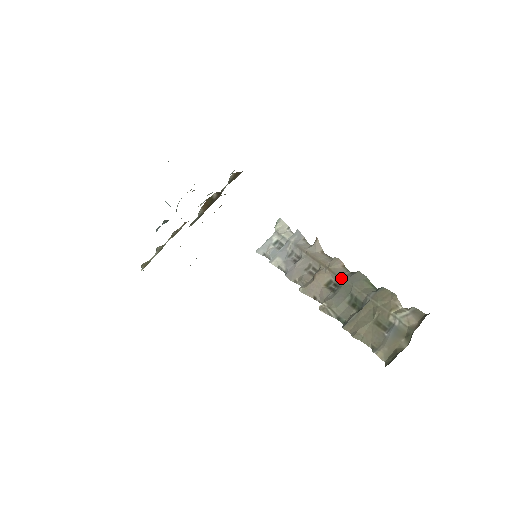
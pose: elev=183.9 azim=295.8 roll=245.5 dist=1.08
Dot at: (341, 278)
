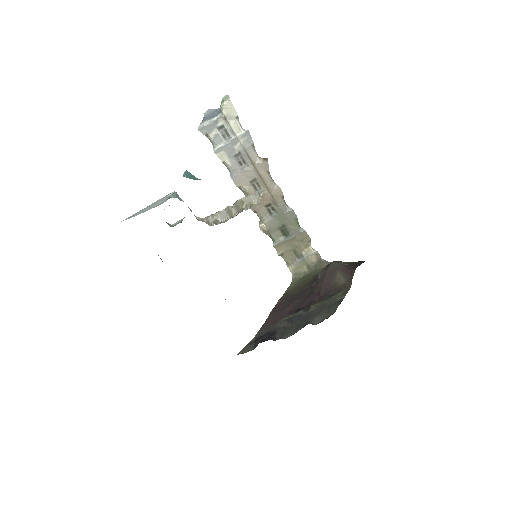
Dot at: (280, 209)
